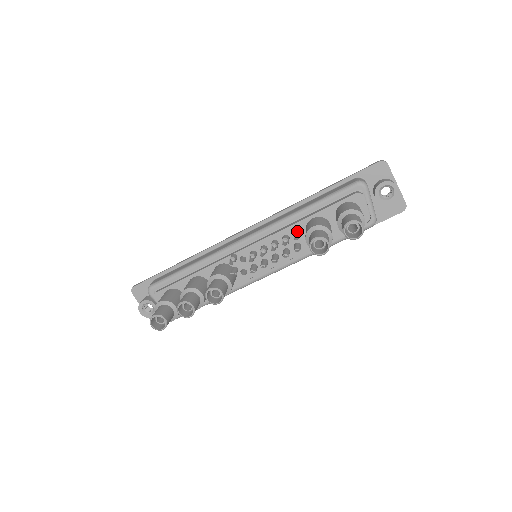
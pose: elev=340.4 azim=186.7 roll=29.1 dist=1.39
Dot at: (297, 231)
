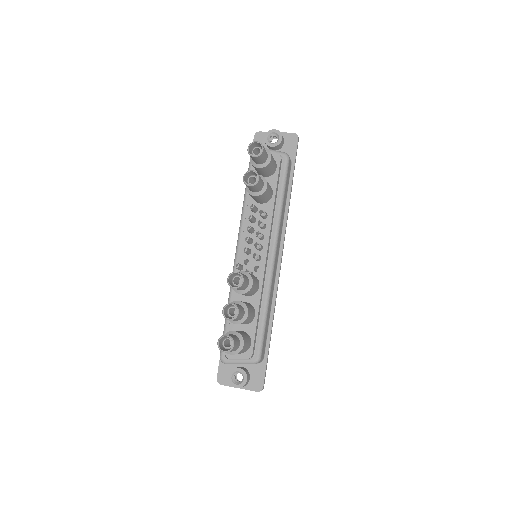
Dot at: (251, 206)
